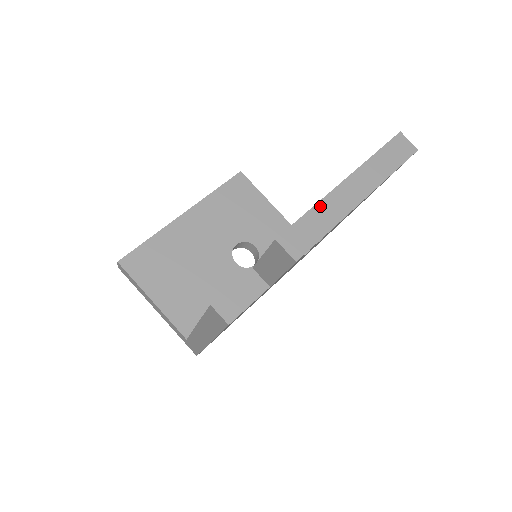
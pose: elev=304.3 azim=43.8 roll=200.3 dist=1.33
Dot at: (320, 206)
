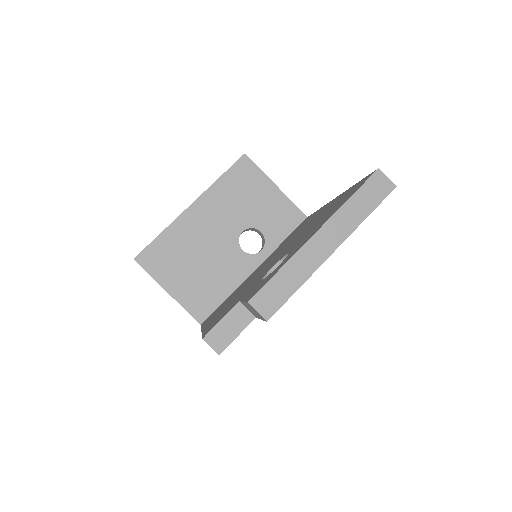
Dot at: (291, 263)
